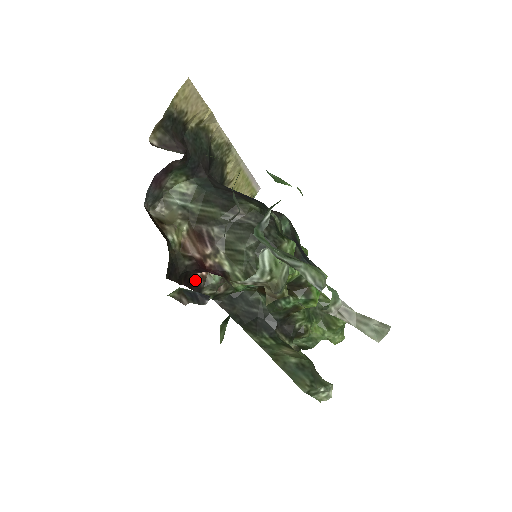
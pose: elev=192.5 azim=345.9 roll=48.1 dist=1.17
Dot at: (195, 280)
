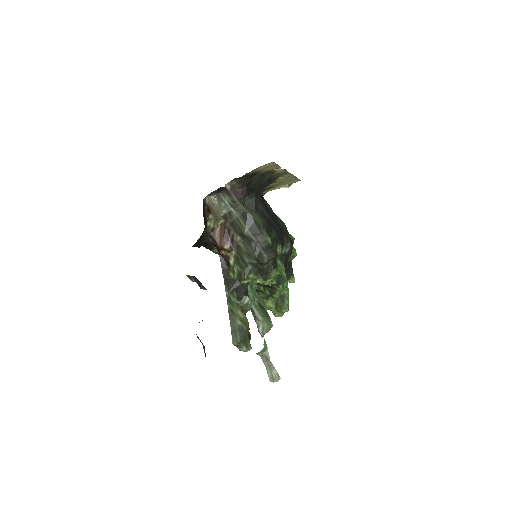
Dot at: occluded
